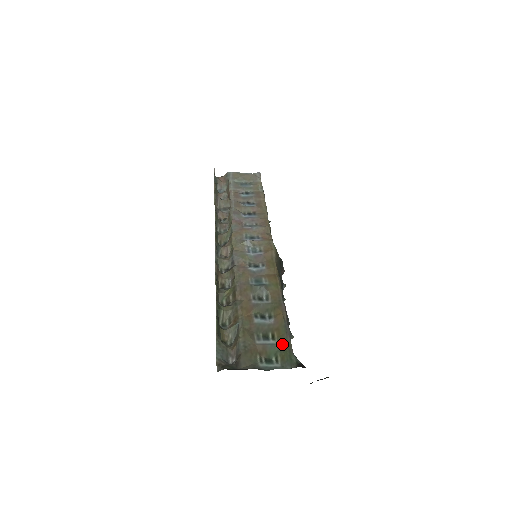
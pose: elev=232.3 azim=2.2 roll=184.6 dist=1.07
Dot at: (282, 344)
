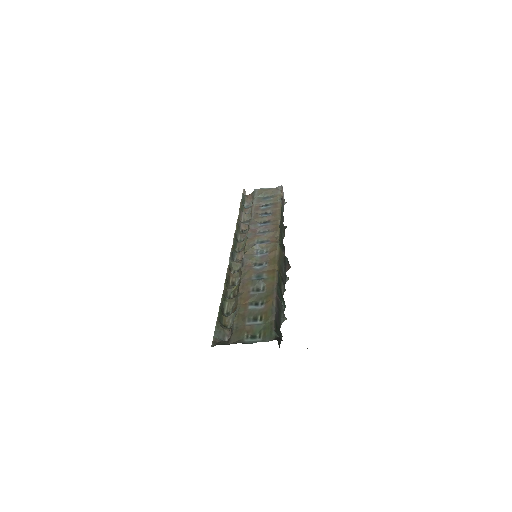
Dot at: (266, 323)
